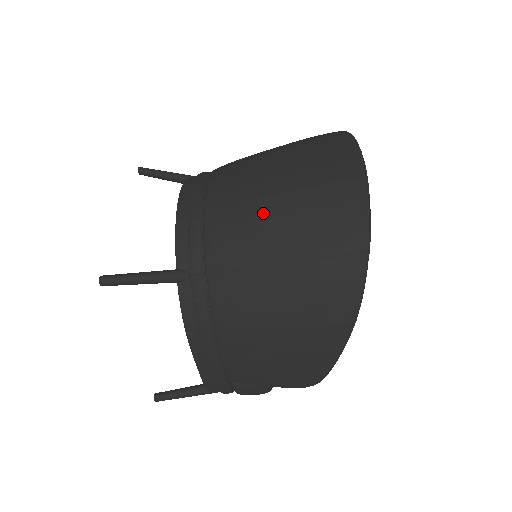
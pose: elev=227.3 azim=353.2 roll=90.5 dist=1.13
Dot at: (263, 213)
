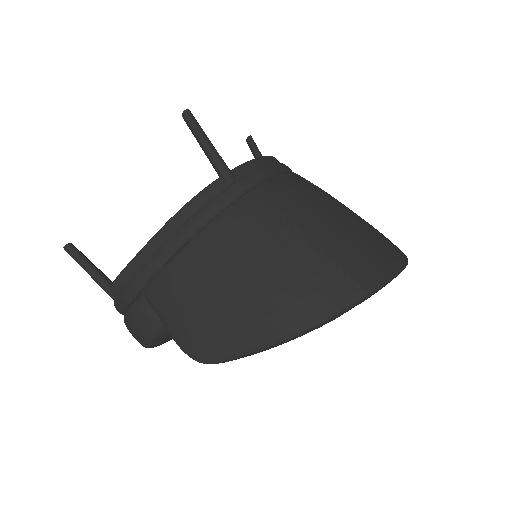
Dot at: (323, 208)
